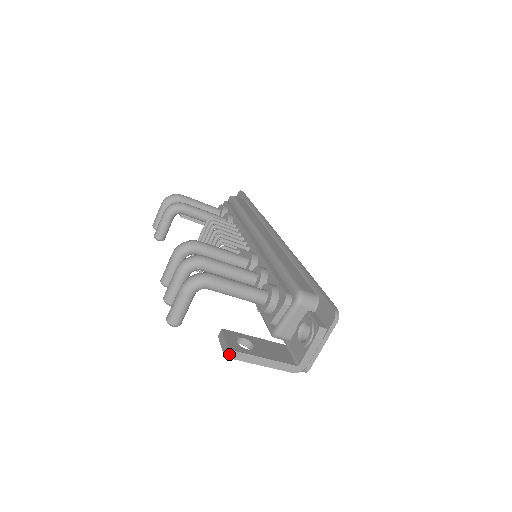
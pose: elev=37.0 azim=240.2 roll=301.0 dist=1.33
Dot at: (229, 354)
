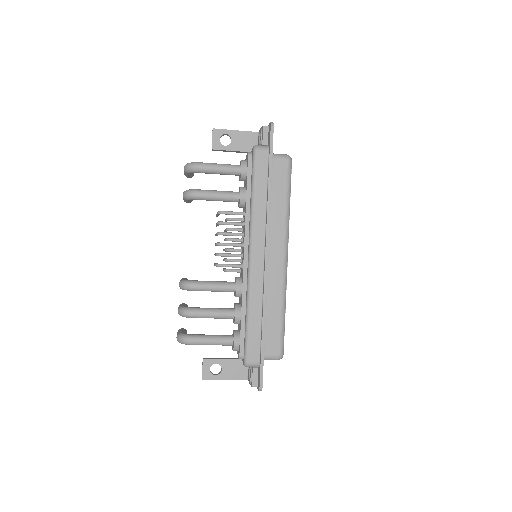
Dot at: (204, 379)
